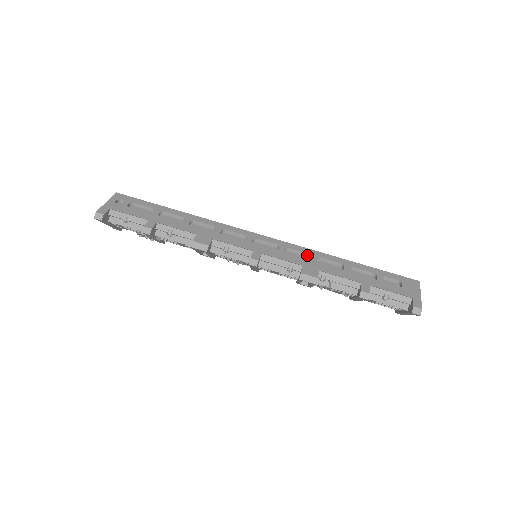
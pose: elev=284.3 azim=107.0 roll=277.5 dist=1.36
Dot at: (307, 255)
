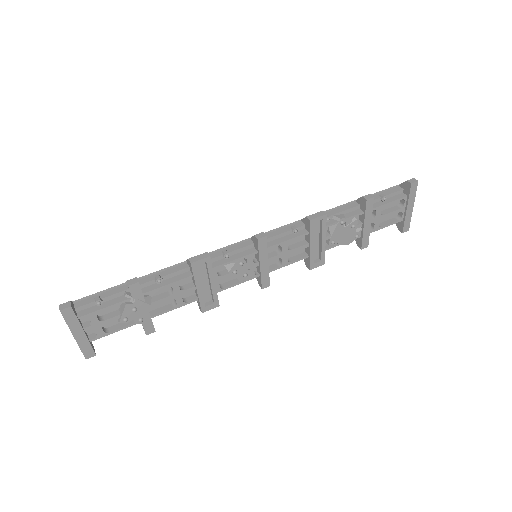
Dot at: occluded
